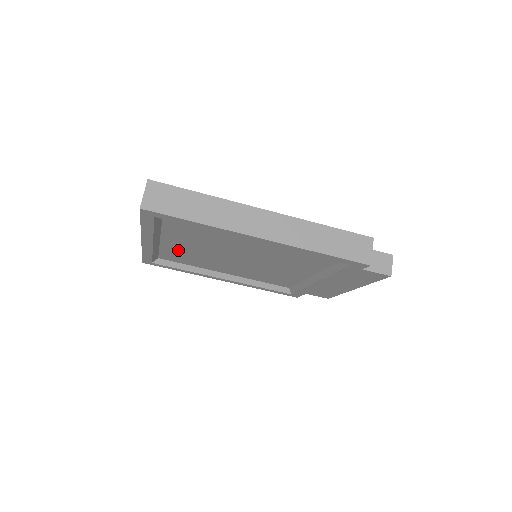
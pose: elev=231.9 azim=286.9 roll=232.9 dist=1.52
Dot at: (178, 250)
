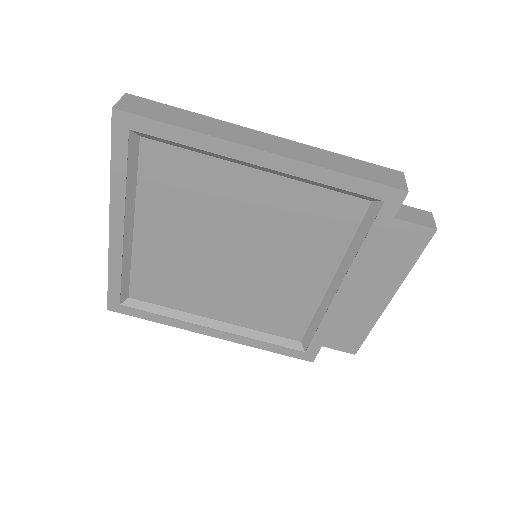
Dot at: (155, 258)
